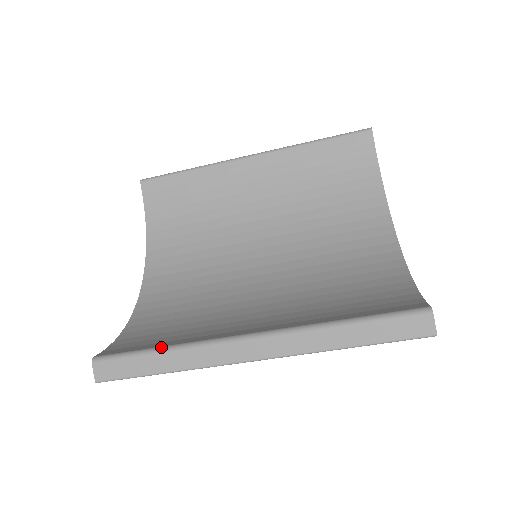
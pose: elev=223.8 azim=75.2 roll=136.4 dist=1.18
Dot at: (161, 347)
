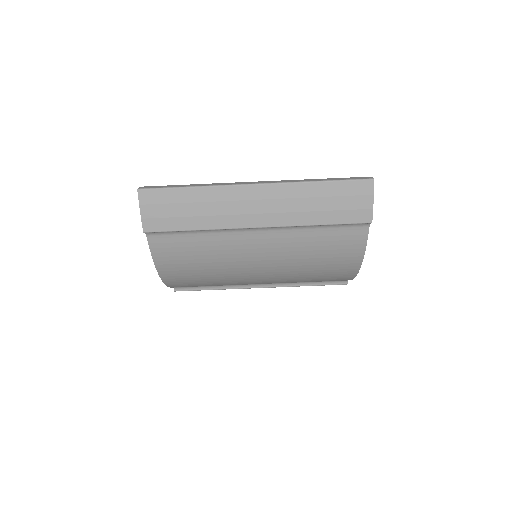
Dot at: occluded
